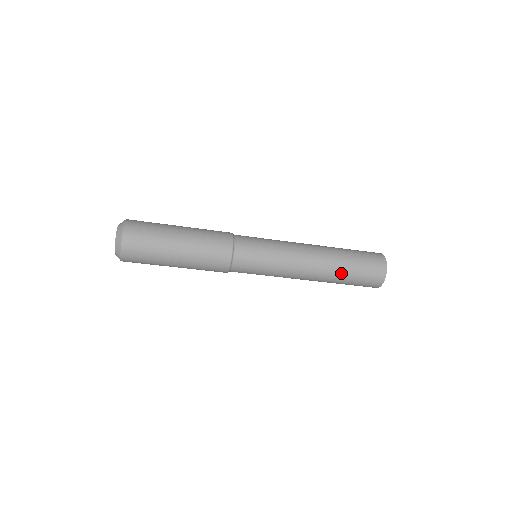
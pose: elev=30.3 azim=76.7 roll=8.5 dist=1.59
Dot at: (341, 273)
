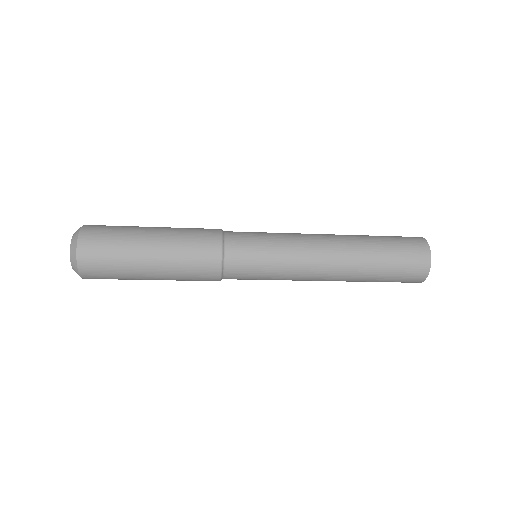
Dot at: (365, 279)
